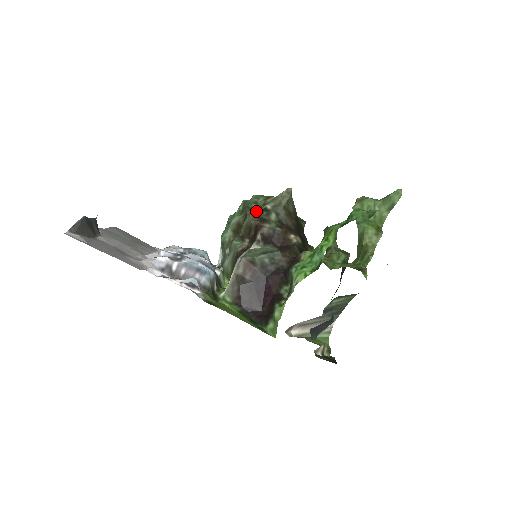
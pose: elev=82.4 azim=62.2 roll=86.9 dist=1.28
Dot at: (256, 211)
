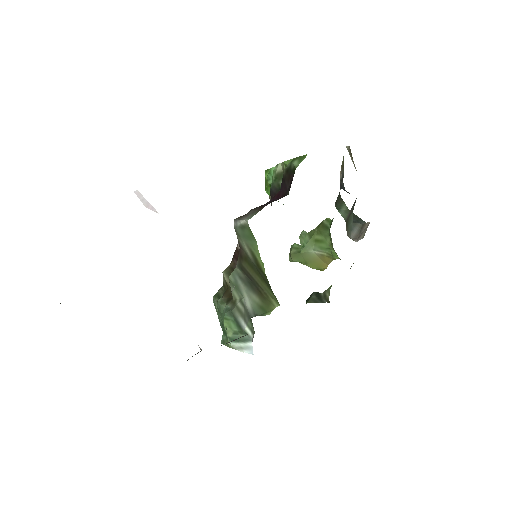
Dot at: occluded
